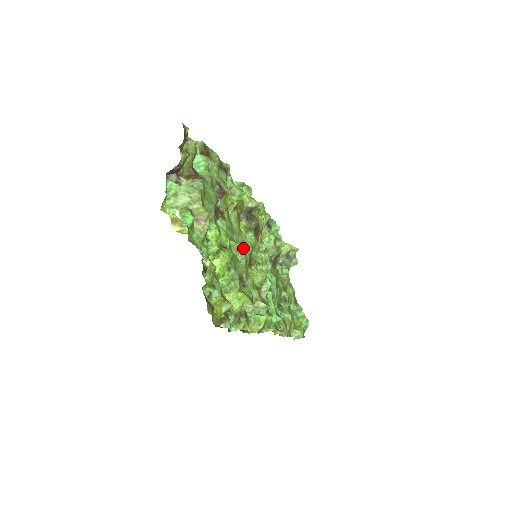
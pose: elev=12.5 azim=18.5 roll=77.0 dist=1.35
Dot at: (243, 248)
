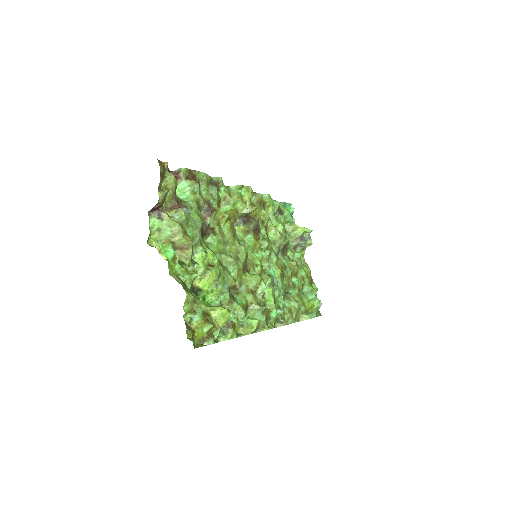
Dot at: (234, 259)
